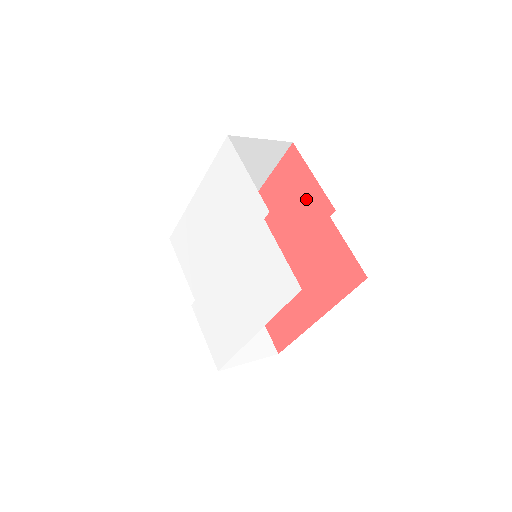
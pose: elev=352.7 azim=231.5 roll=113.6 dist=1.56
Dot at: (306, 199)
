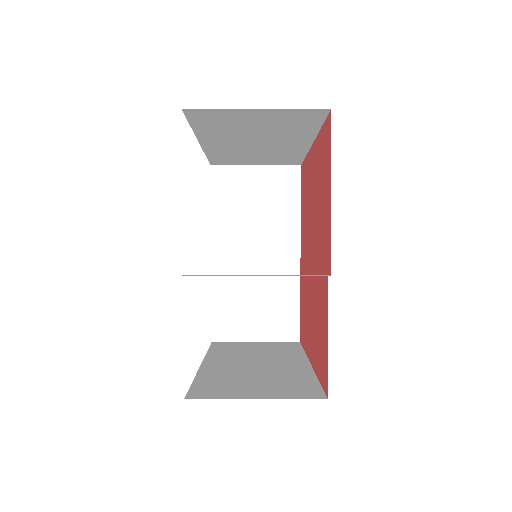
Dot at: (324, 217)
